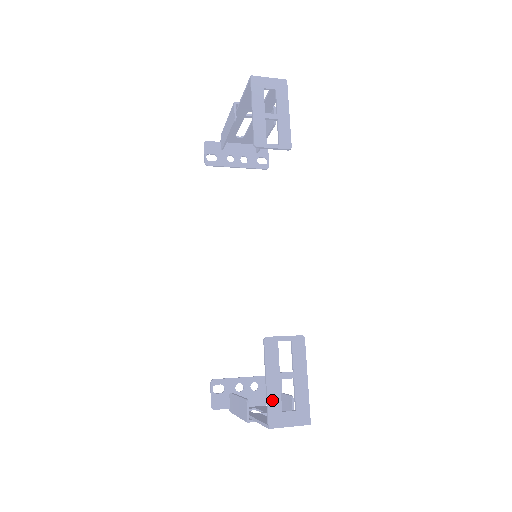
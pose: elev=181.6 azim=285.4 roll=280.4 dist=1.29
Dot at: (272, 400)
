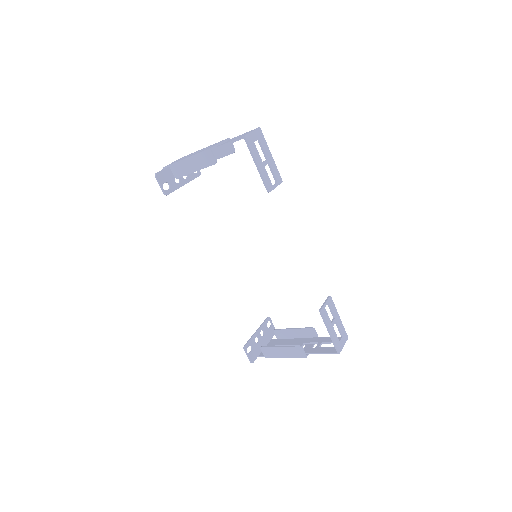
Dot at: (335, 339)
